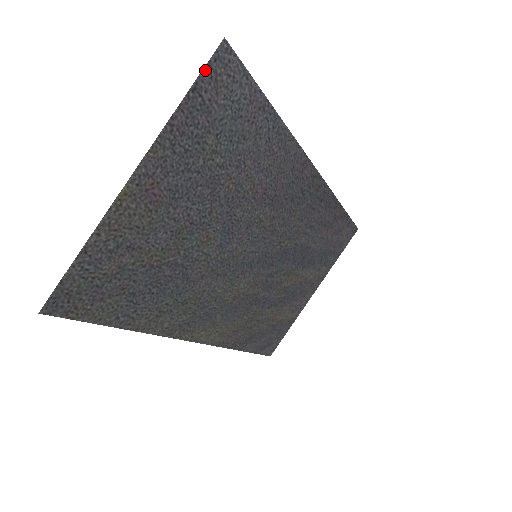
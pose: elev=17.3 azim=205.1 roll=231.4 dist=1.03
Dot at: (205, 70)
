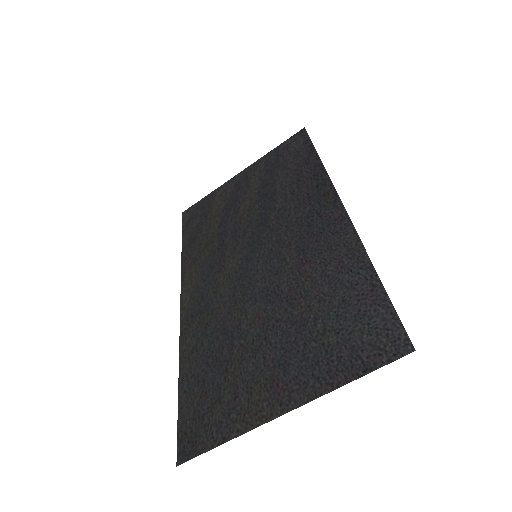
Dot at: (384, 363)
